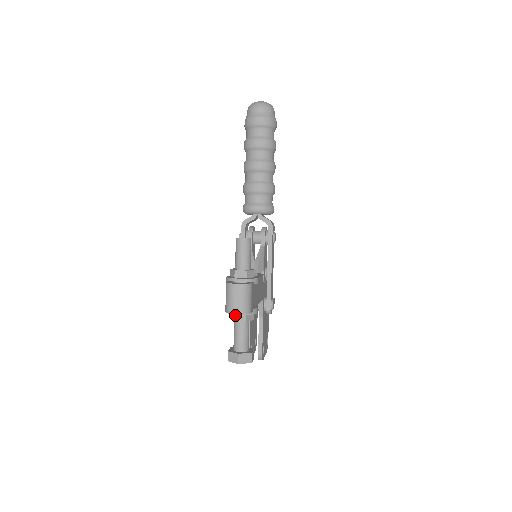
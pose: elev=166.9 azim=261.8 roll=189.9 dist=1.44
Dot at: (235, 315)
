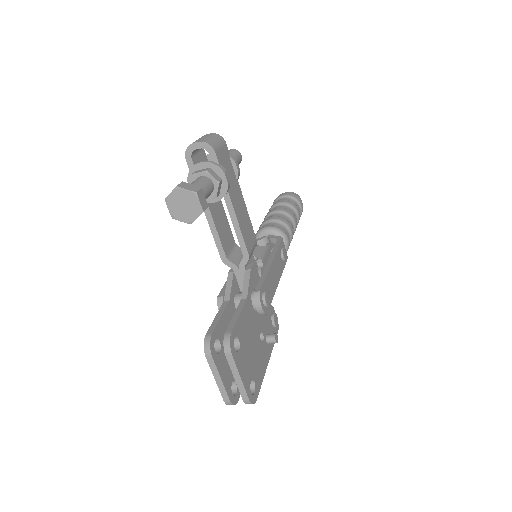
Dot at: (196, 171)
